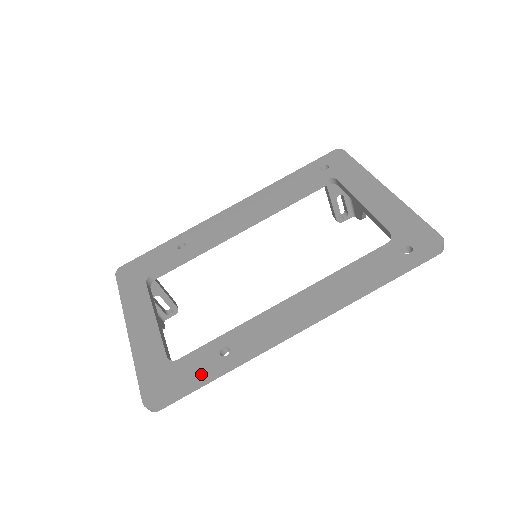
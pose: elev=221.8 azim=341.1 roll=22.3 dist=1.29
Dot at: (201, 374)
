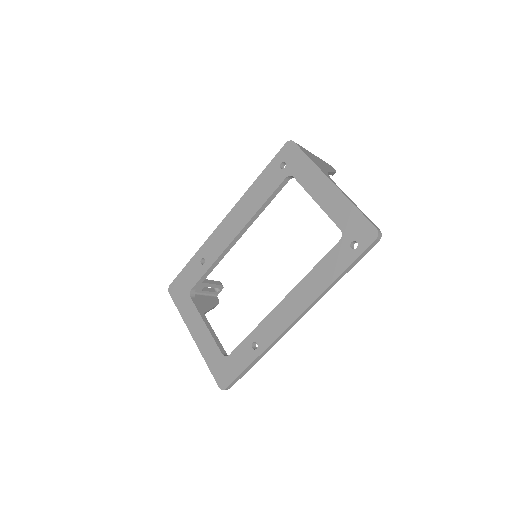
Dot at: (245, 364)
